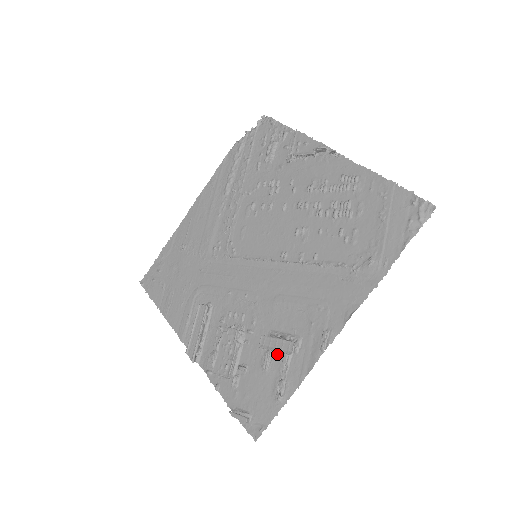
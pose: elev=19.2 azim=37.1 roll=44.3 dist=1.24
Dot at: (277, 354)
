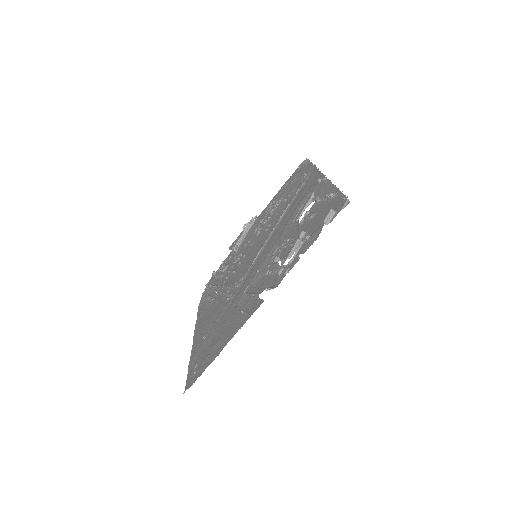
Dot at: (311, 211)
